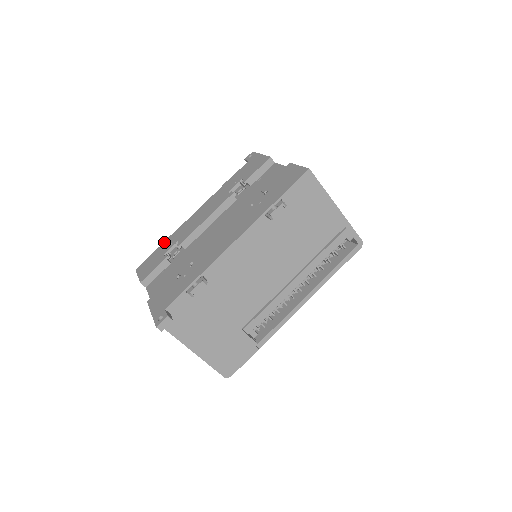
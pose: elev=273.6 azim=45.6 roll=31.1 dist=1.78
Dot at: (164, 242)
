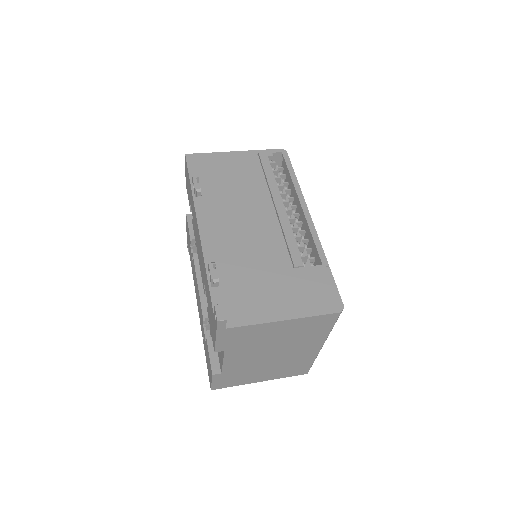
Dot at: occluded
